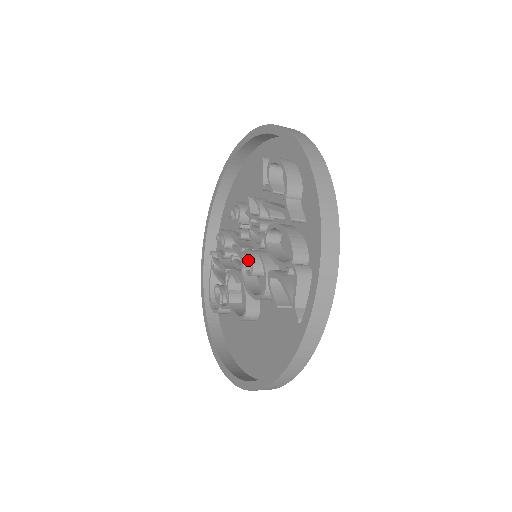
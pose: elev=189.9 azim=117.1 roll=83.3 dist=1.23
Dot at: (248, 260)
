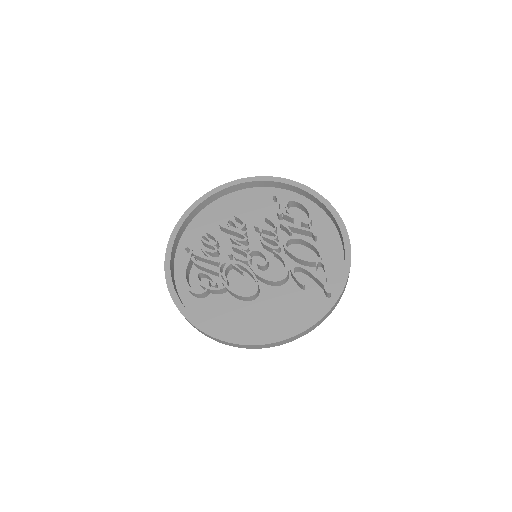
Dot at: occluded
